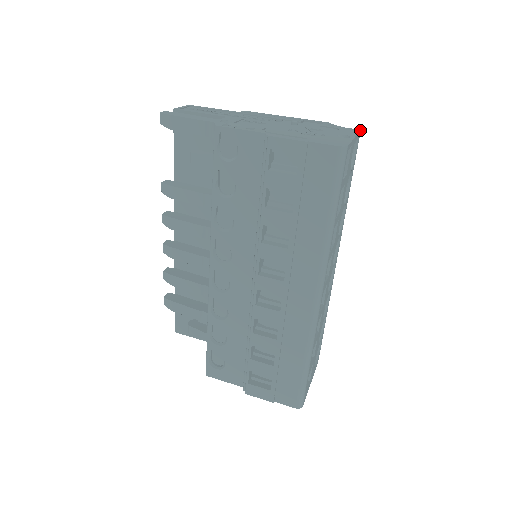
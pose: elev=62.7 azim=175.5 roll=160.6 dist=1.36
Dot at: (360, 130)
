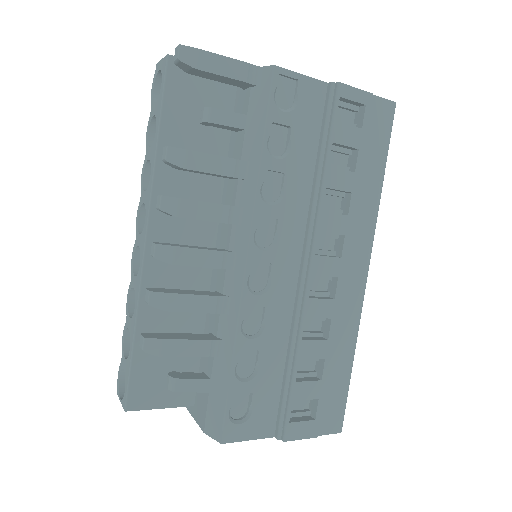
Dot at: occluded
